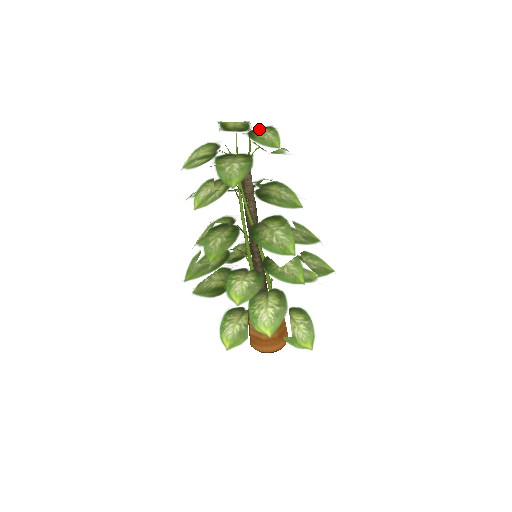
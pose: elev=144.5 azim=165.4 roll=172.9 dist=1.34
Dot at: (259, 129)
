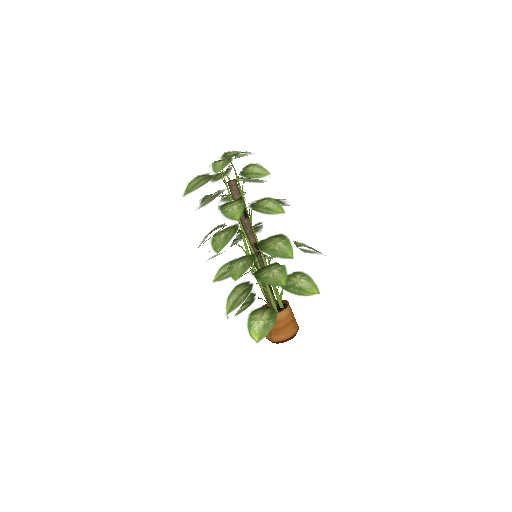
Dot at: (226, 158)
